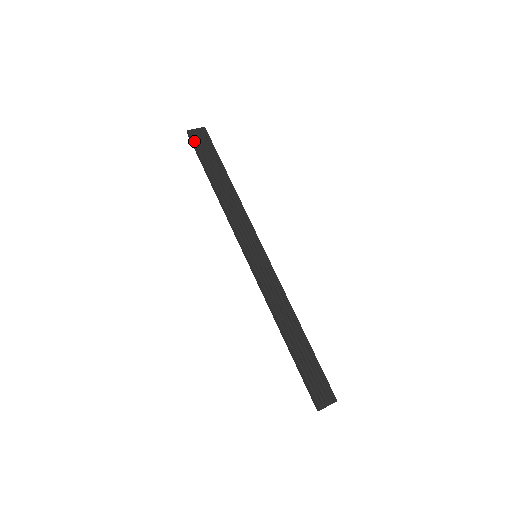
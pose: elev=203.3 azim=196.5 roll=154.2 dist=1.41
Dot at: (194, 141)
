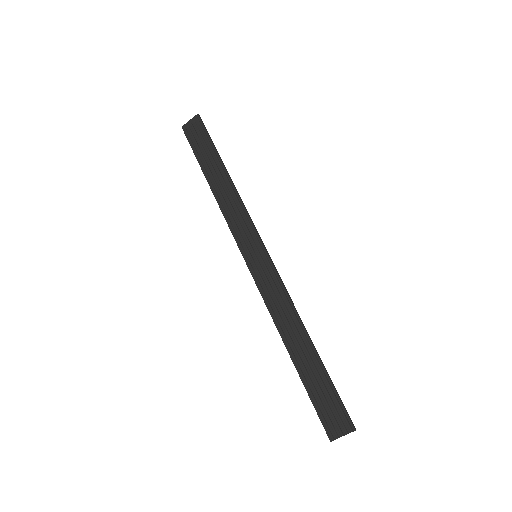
Dot at: (189, 136)
